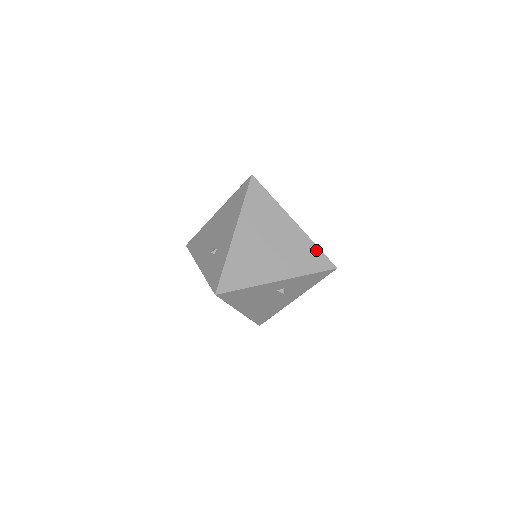
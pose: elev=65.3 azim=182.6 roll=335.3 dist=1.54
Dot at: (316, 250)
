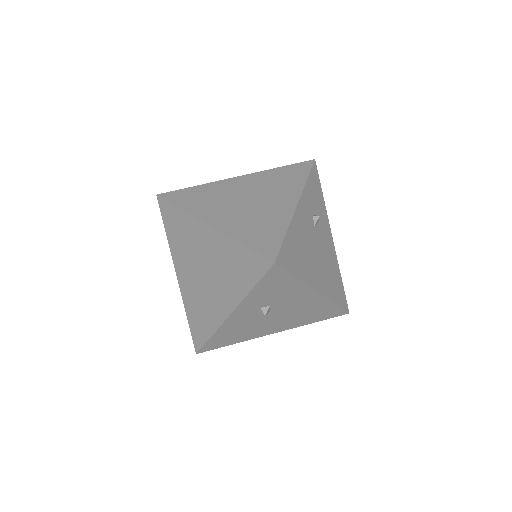
Dot at: (242, 250)
